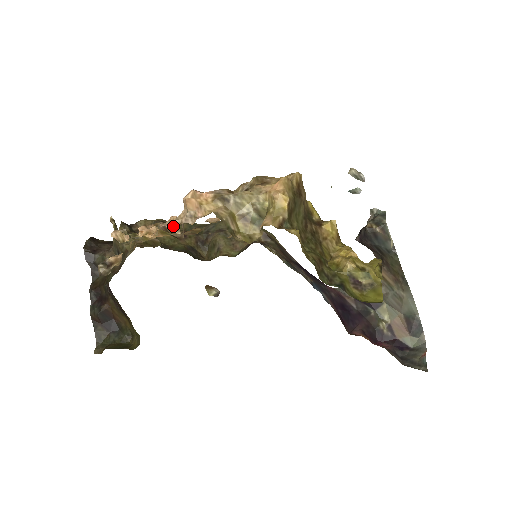
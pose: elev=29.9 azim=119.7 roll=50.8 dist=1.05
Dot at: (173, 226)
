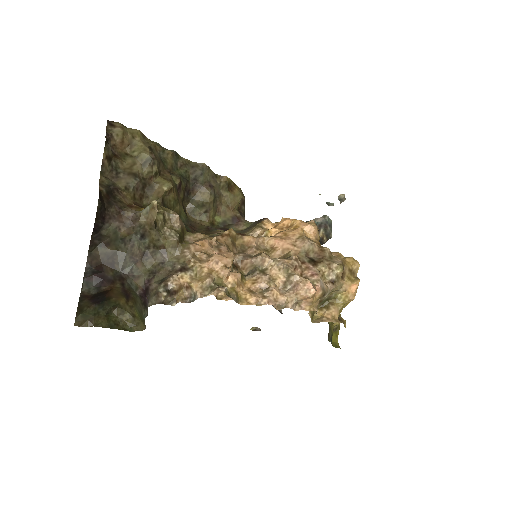
Dot at: (277, 305)
